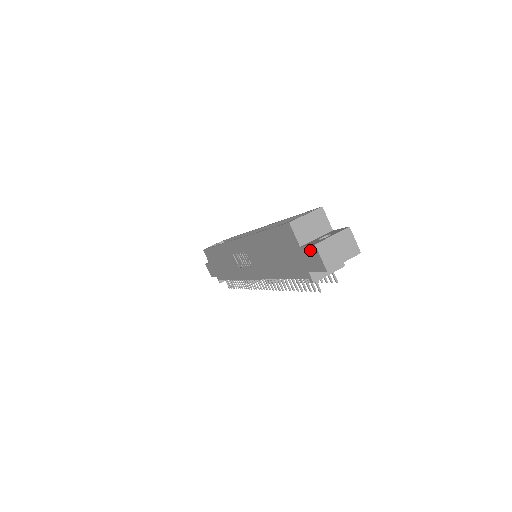
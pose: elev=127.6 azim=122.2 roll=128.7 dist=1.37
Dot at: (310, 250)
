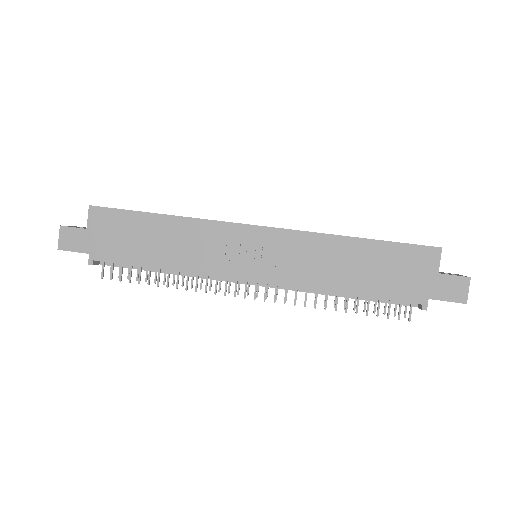
Dot at: (456, 280)
